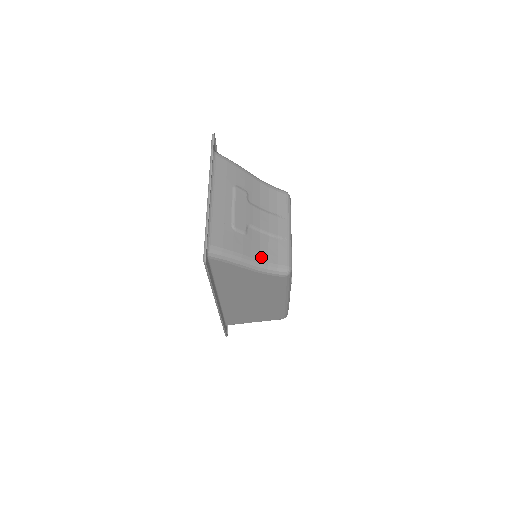
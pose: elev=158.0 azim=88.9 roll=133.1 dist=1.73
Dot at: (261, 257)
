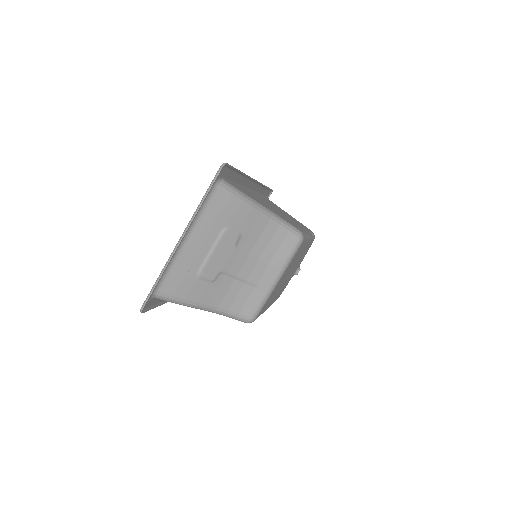
Dot at: (222, 304)
